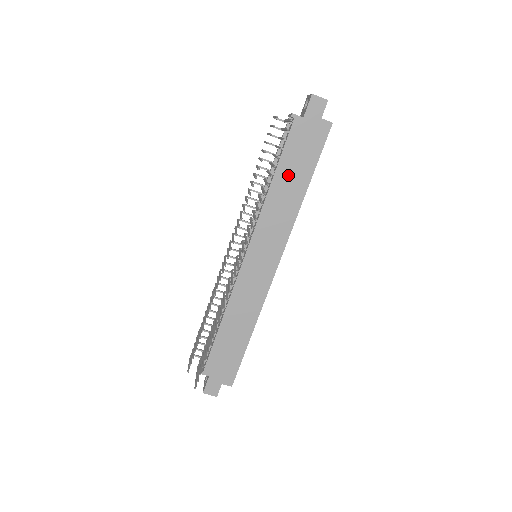
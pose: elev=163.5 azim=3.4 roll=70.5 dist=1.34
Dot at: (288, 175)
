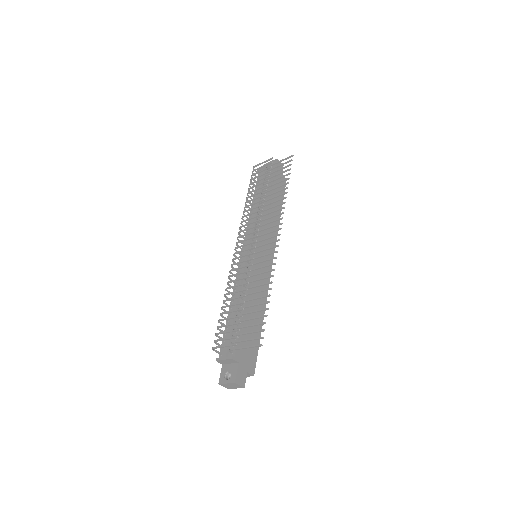
Dot at: (272, 201)
